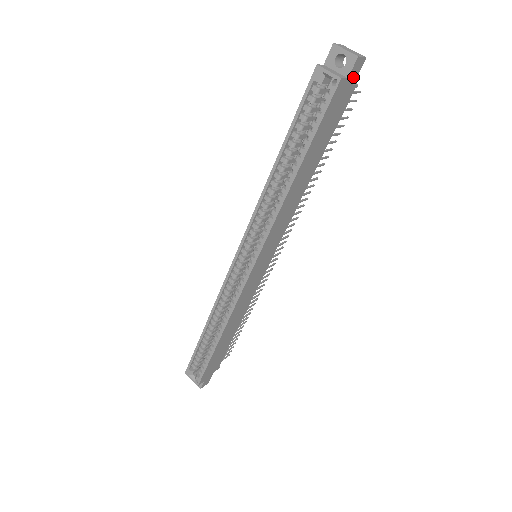
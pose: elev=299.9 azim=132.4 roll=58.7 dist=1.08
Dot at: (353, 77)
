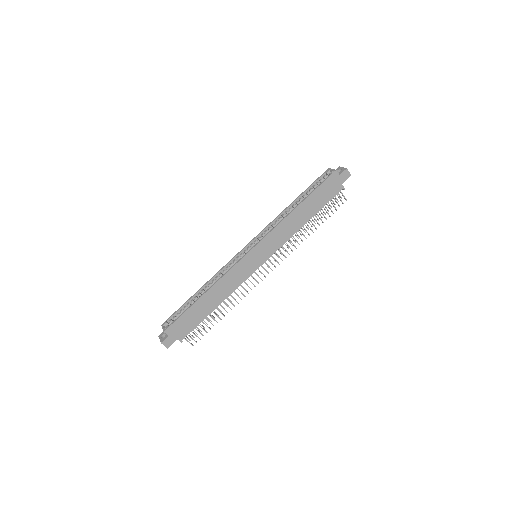
Dot at: (343, 179)
